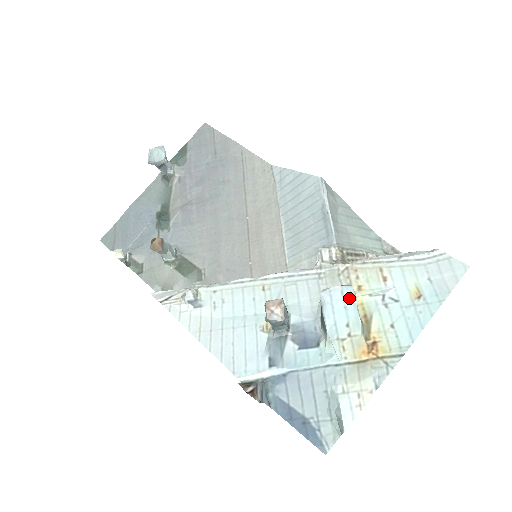
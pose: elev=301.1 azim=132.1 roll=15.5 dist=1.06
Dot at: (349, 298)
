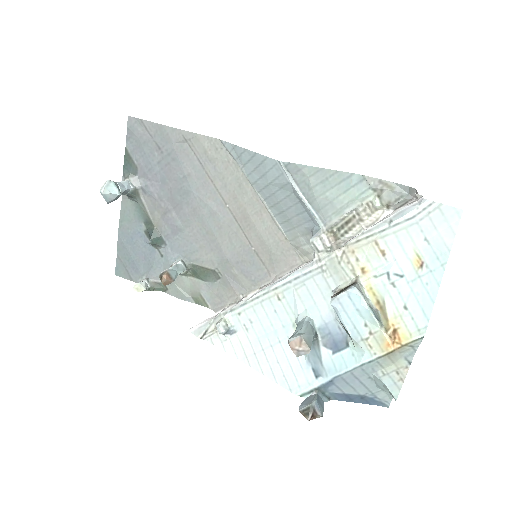
Dot at: (357, 301)
